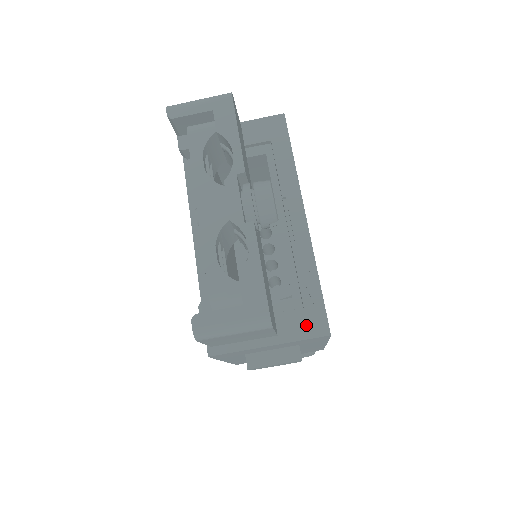
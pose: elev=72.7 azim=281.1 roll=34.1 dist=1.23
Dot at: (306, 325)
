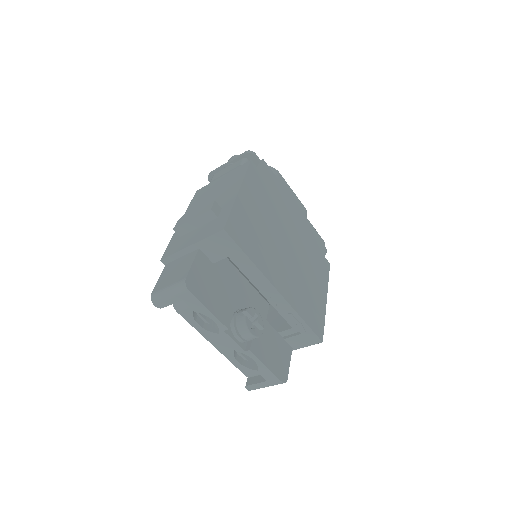
Dot at: (306, 341)
